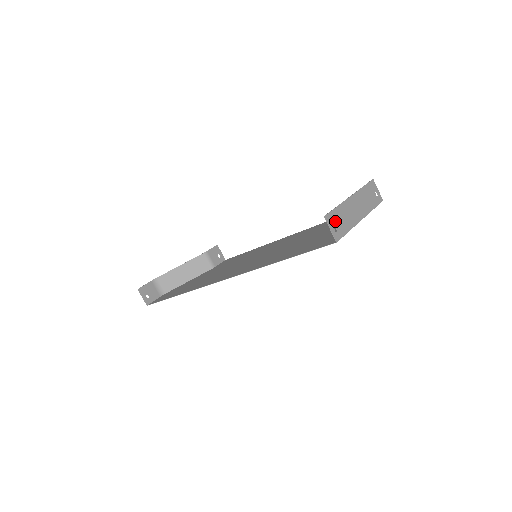
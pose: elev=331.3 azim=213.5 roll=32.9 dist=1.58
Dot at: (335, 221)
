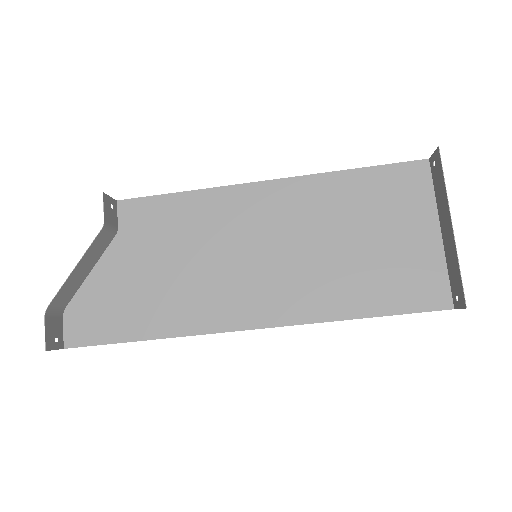
Dot at: (459, 290)
